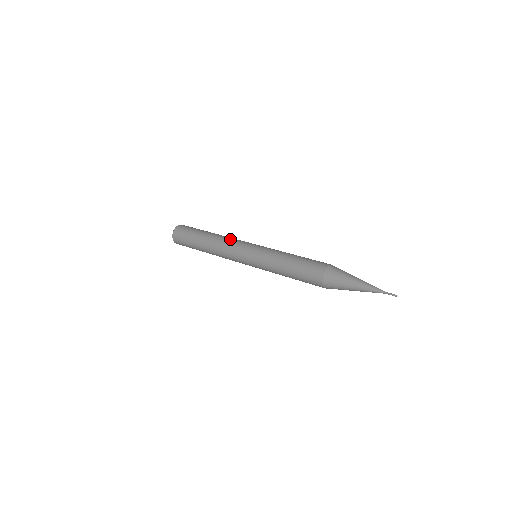
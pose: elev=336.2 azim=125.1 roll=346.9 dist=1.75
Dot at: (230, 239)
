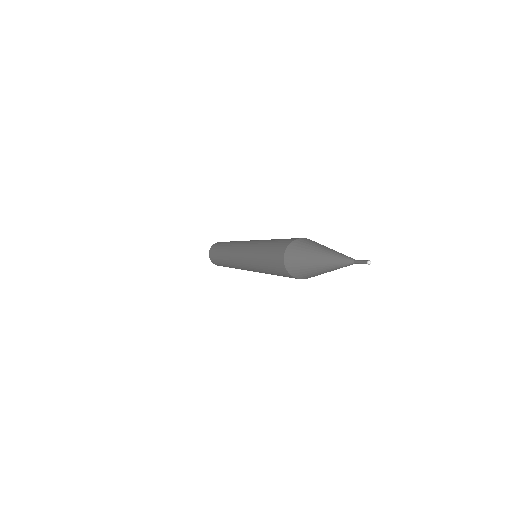
Dot at: occluded
